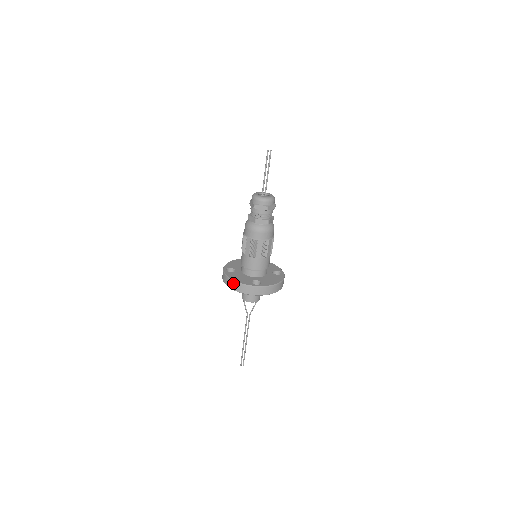
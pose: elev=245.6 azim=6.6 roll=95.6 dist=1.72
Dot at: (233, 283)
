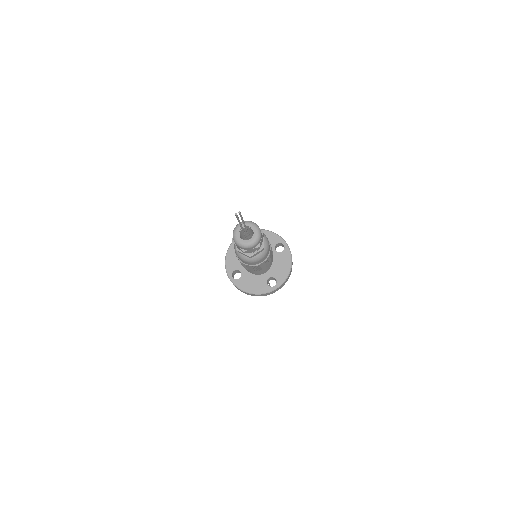
Dot at: (251, 294)
